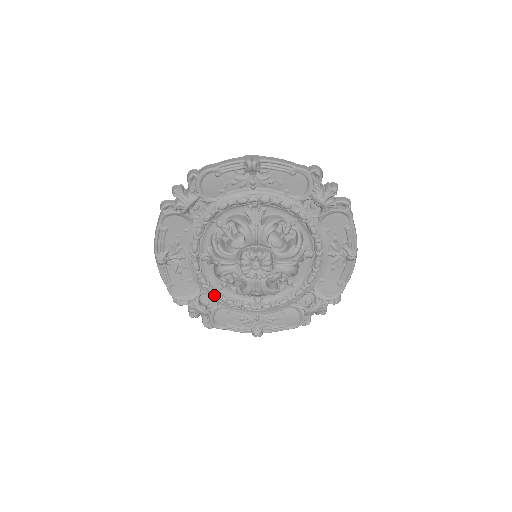
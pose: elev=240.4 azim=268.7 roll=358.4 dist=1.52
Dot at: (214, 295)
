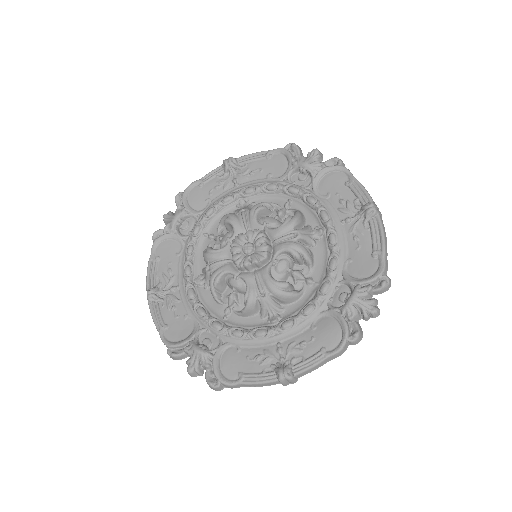
Dot at: (215, 325)
